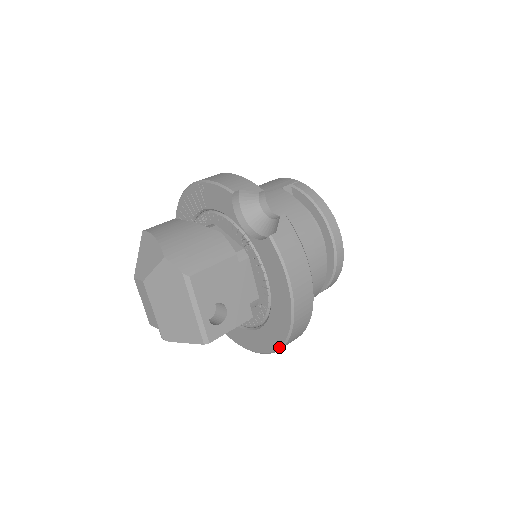
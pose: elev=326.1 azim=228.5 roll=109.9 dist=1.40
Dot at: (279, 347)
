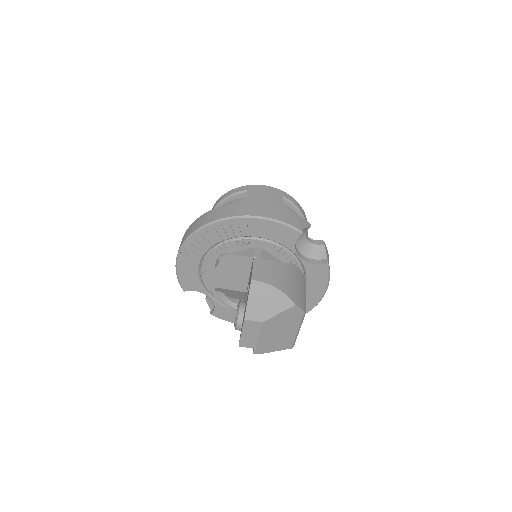
Dot at: occluded
